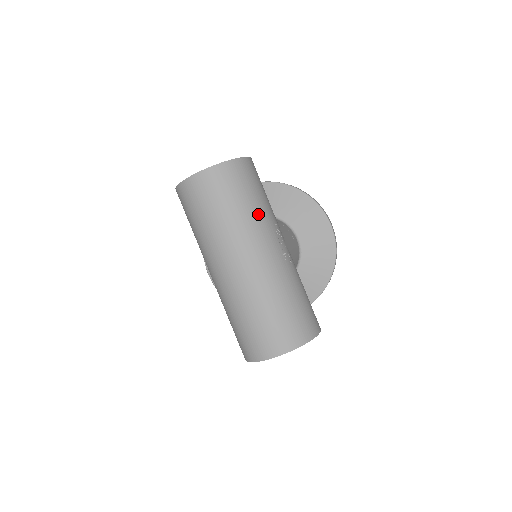
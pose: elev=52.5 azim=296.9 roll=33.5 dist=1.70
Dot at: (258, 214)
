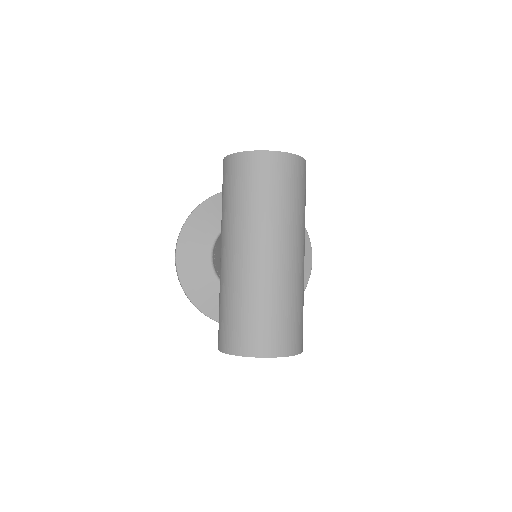
Dot at: (303, 217)
